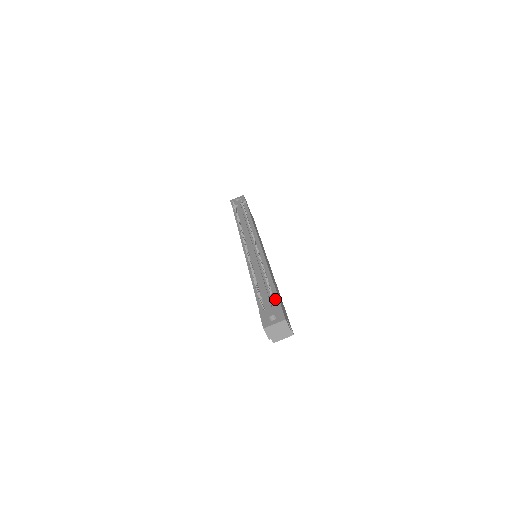
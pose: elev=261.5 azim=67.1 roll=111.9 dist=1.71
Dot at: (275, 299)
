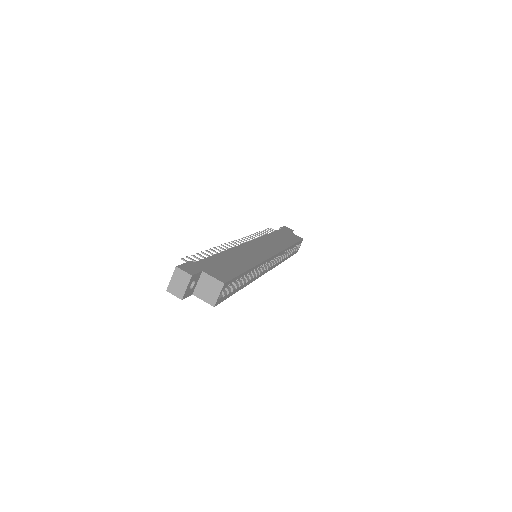
Dot at: occluded
